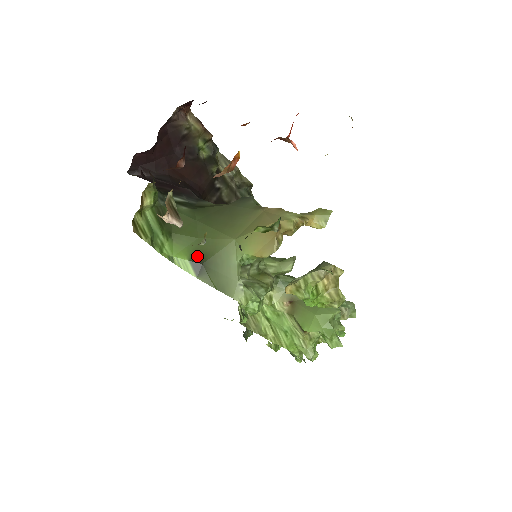
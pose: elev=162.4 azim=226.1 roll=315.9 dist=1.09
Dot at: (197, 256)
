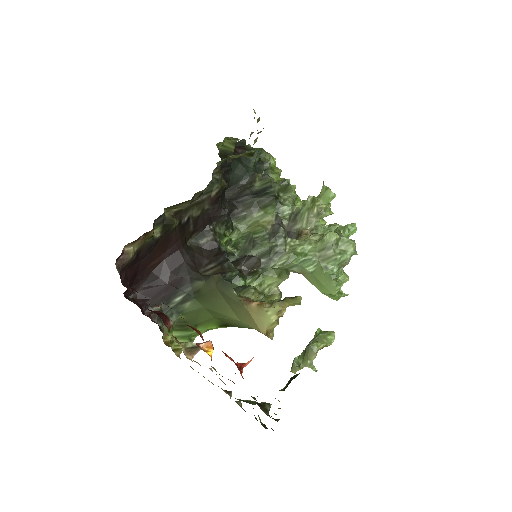
Dot at: (221, 324)
